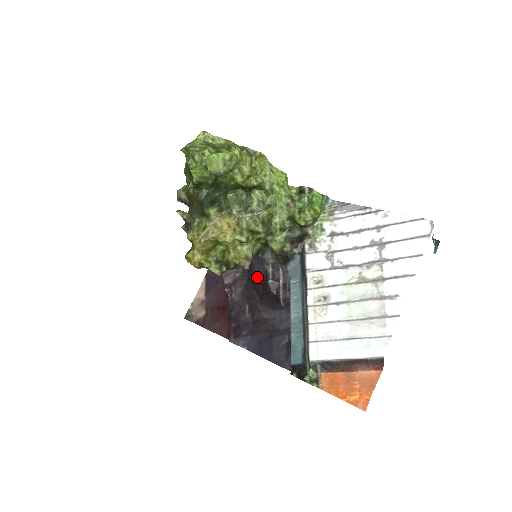
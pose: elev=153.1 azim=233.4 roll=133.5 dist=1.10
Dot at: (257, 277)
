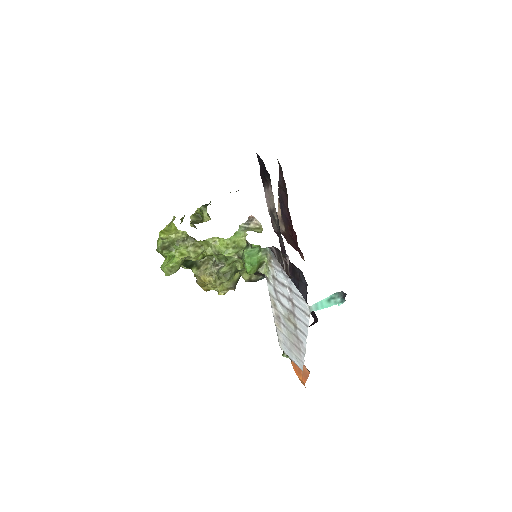
Dot at: occluded
